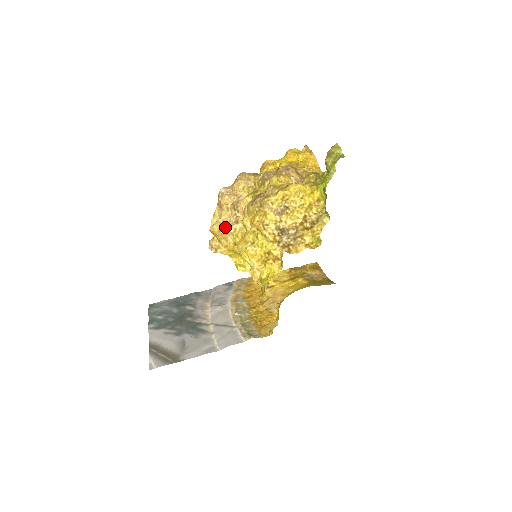
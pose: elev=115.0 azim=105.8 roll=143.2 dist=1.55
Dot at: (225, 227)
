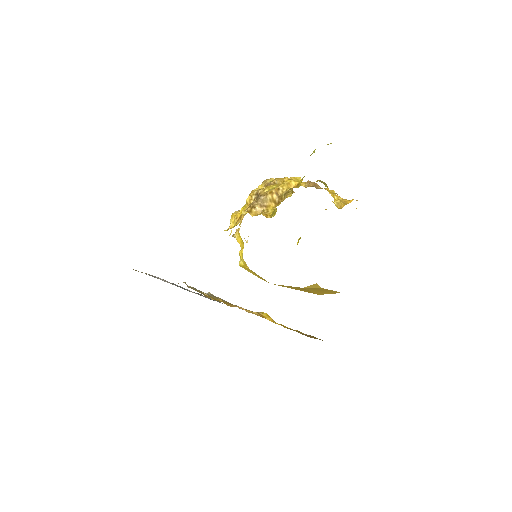
Dot at: occluded
